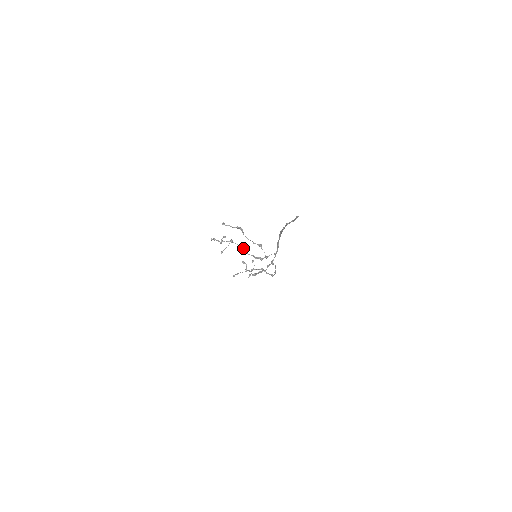
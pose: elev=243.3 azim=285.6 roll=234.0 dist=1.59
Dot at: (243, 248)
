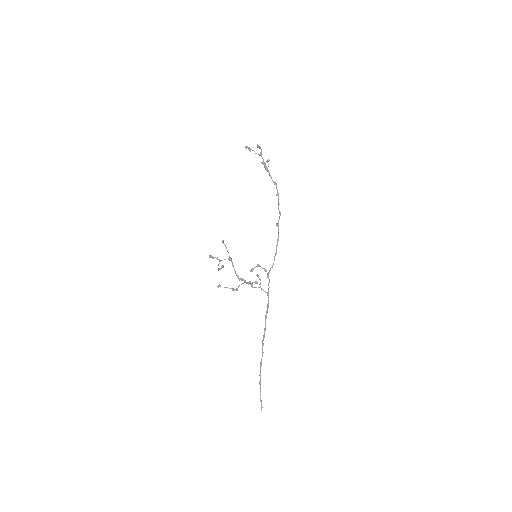
Dot at: occluded
